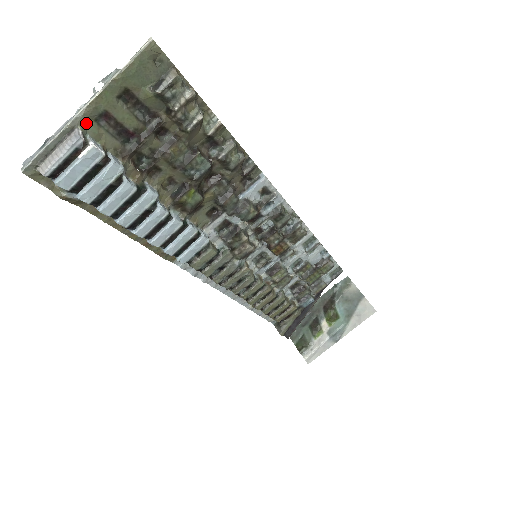
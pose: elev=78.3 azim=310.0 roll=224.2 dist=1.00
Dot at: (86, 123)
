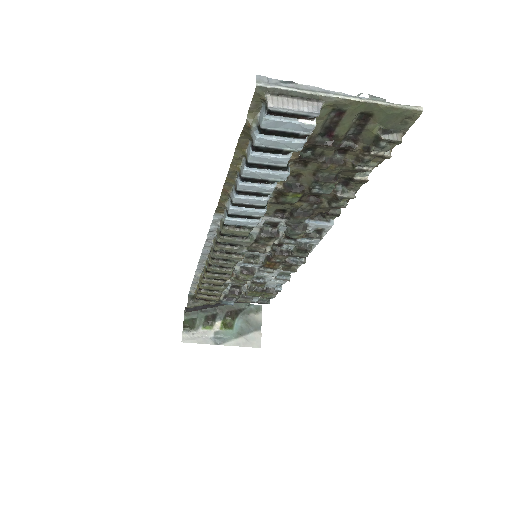
Dot at: (329, 105)
